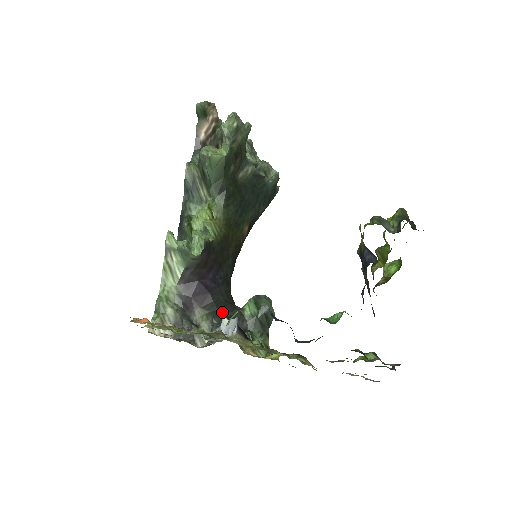
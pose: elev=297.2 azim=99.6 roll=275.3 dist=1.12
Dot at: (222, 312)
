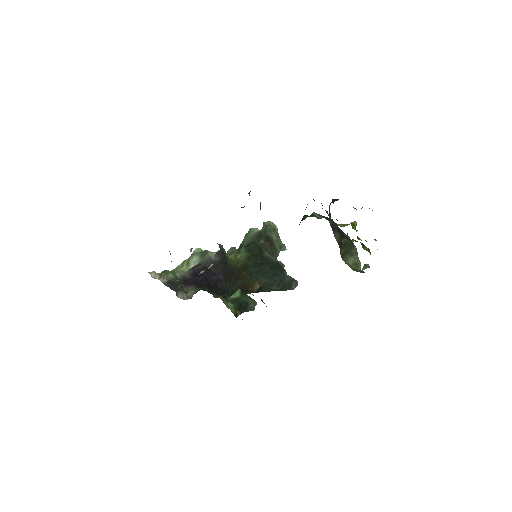
Dot at: occluded
